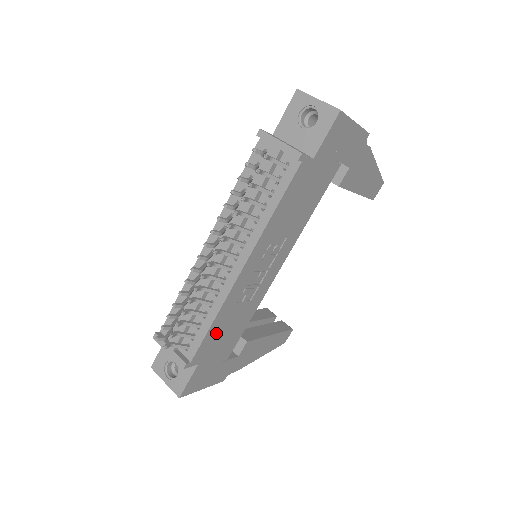
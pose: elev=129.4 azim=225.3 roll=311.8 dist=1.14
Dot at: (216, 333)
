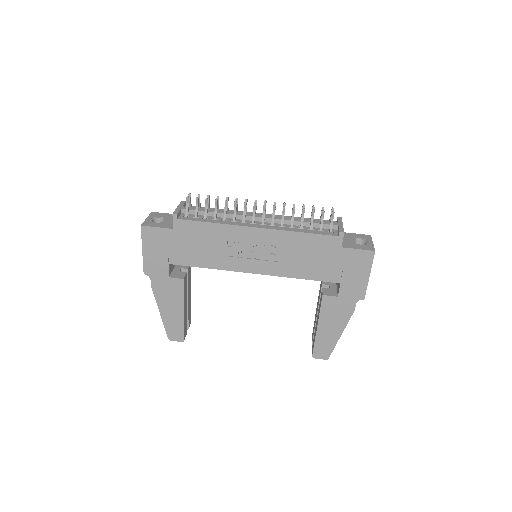
Dot at: (201, 233)
